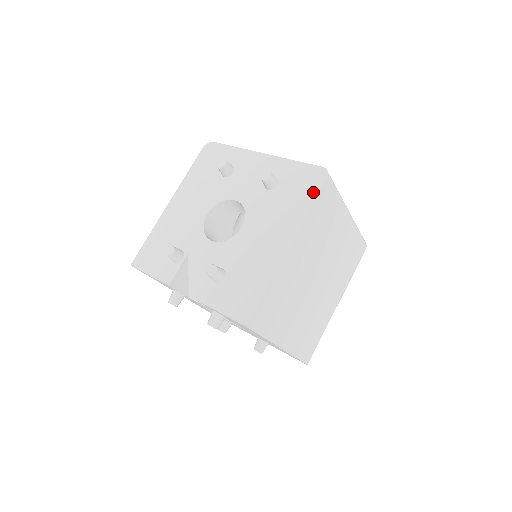
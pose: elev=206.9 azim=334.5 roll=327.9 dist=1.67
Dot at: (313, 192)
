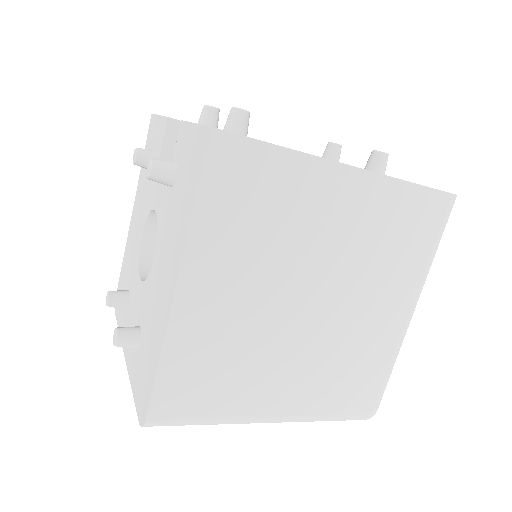
Dot at: occluded
